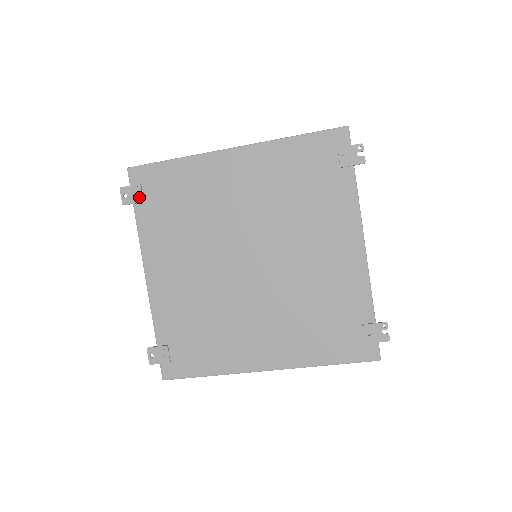
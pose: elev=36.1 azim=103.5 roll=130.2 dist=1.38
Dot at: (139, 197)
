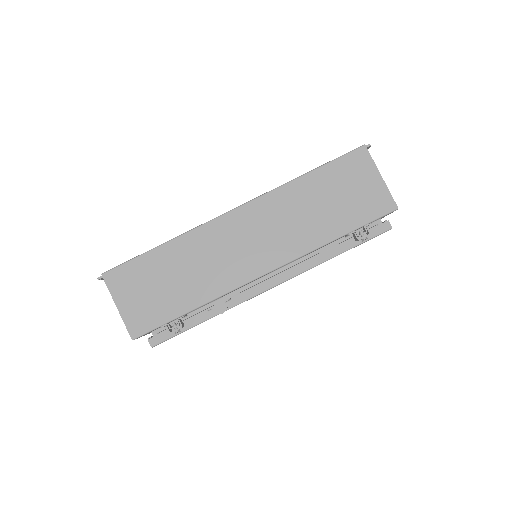
Dot at: occluded
